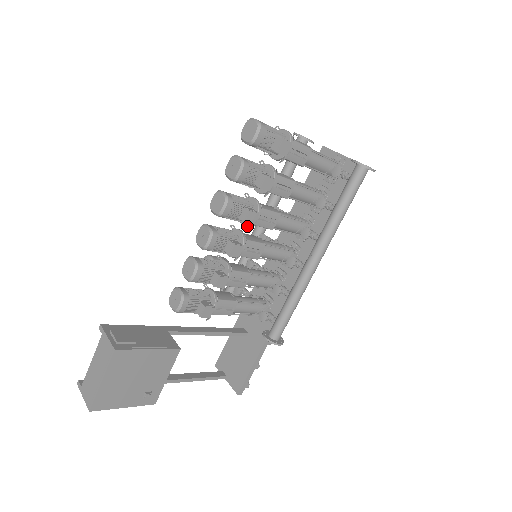
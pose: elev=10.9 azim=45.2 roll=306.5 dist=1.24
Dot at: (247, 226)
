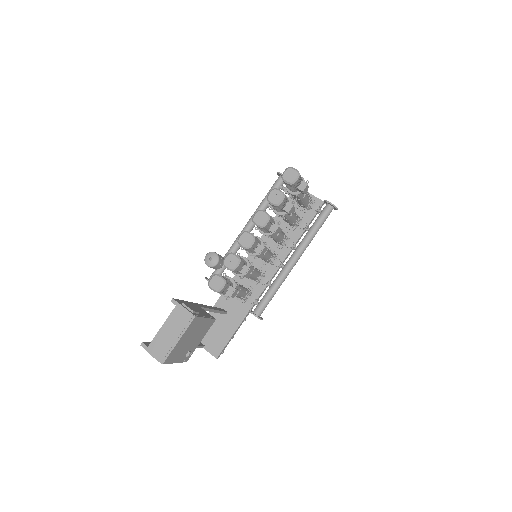
Dot at: (266, 235)
